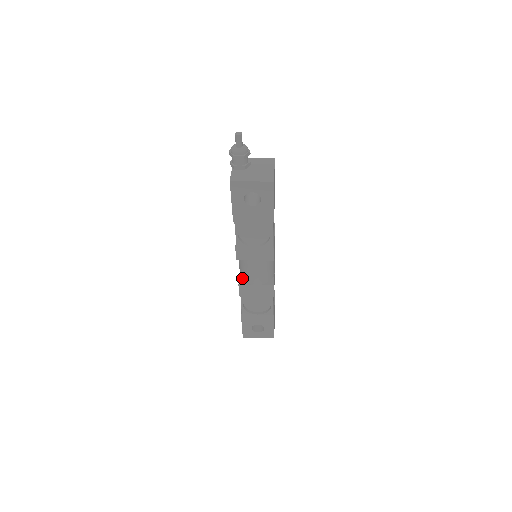
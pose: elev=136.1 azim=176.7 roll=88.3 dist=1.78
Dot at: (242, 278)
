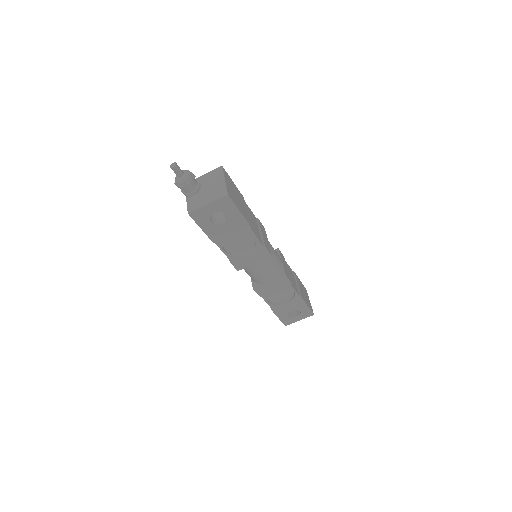
Dot at: (254, 281)
